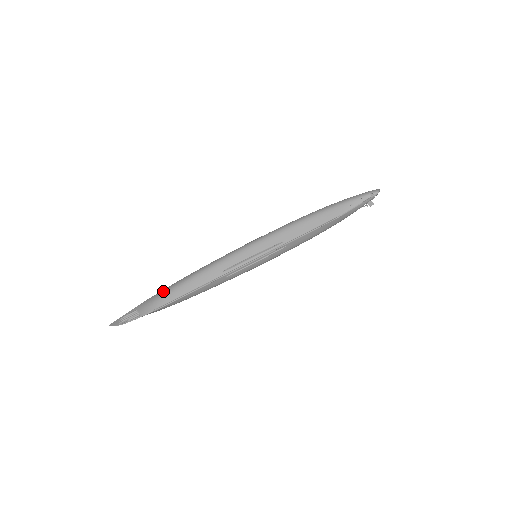
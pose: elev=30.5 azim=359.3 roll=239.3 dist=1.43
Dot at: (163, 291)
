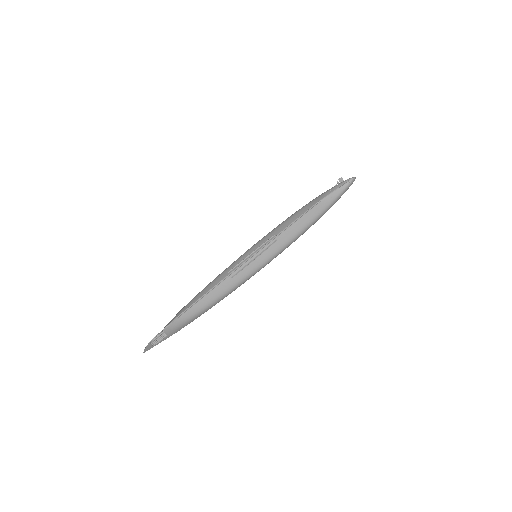
Dot at: occluded
